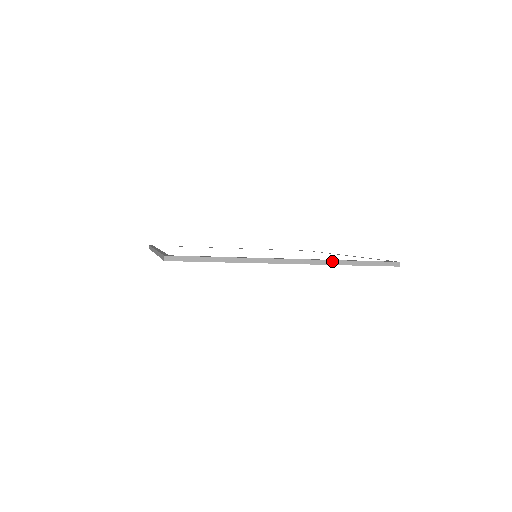
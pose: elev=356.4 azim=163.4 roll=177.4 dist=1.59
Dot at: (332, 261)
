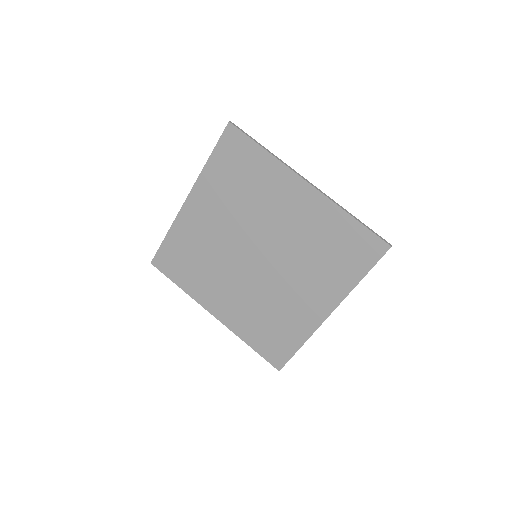
Dot at: (338, 204)
